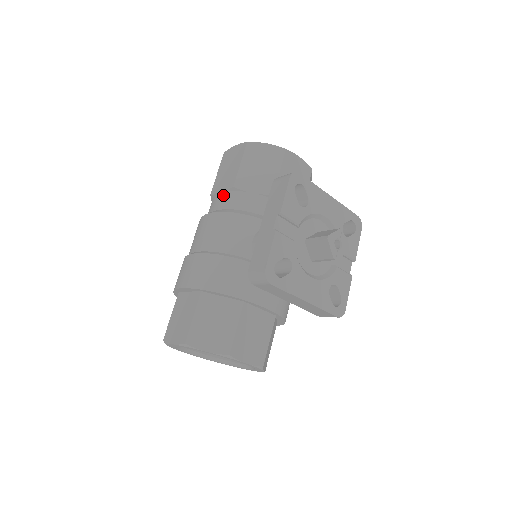
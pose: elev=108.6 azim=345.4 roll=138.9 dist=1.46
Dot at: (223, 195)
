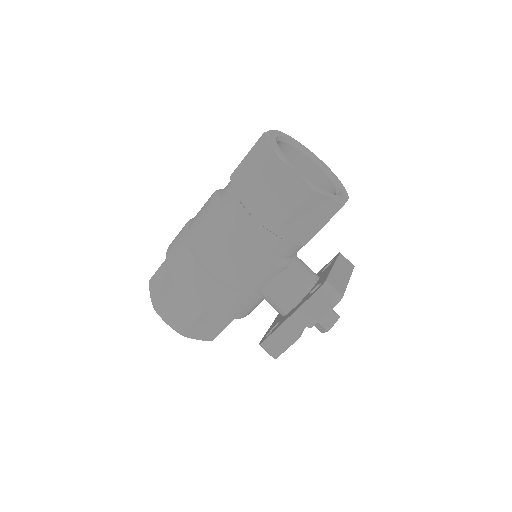
Dot at: (258, 227)
